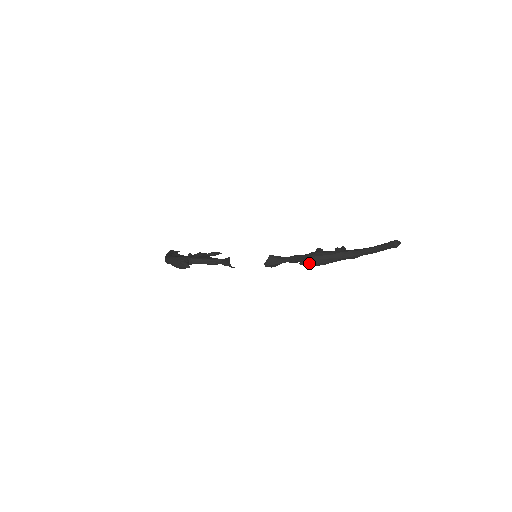
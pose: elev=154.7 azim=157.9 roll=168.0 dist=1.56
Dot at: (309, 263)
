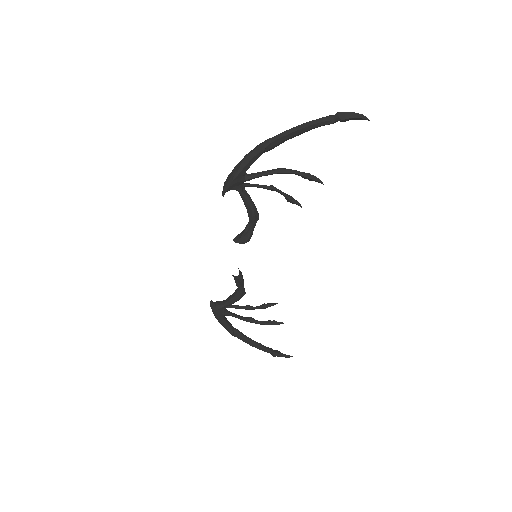
Dot at: (225, 186)
